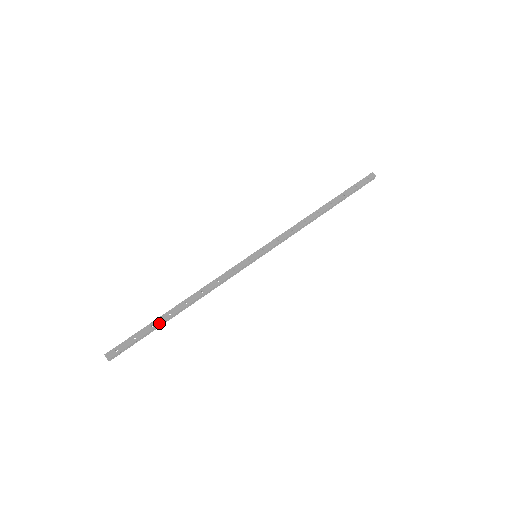
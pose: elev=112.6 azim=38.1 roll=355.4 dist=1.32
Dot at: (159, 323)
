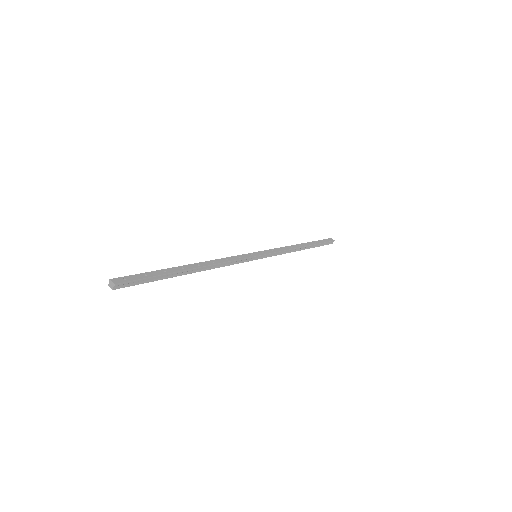
Dot at: (172, 271)
